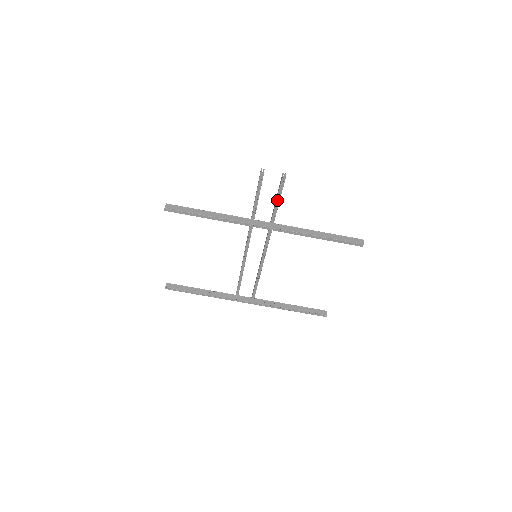
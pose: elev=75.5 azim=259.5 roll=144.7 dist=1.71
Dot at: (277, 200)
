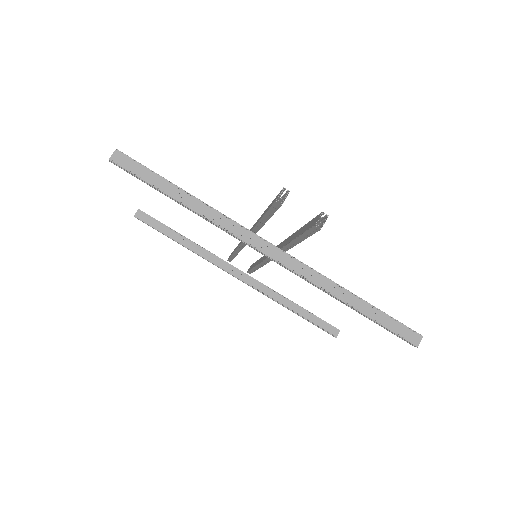
Dot at: (299, 237)
